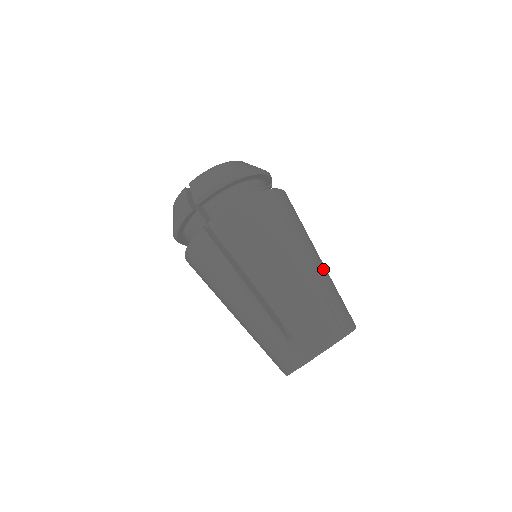
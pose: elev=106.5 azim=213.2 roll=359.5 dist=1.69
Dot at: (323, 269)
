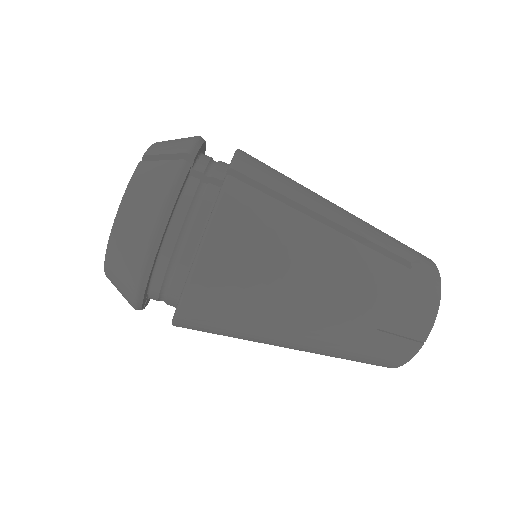
Dot at: (352, 279)
